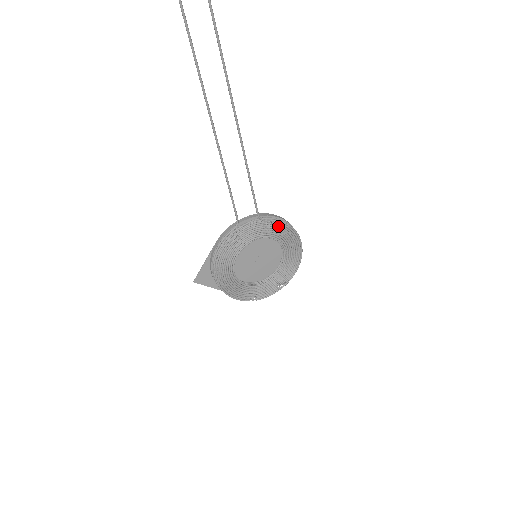
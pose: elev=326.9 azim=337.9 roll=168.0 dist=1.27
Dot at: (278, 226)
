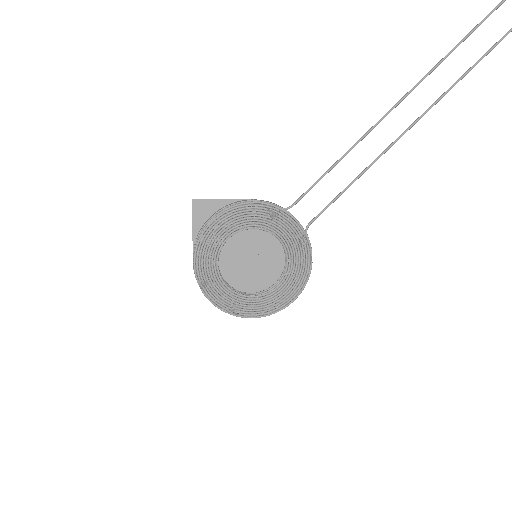
Dot at: (305, 256)
